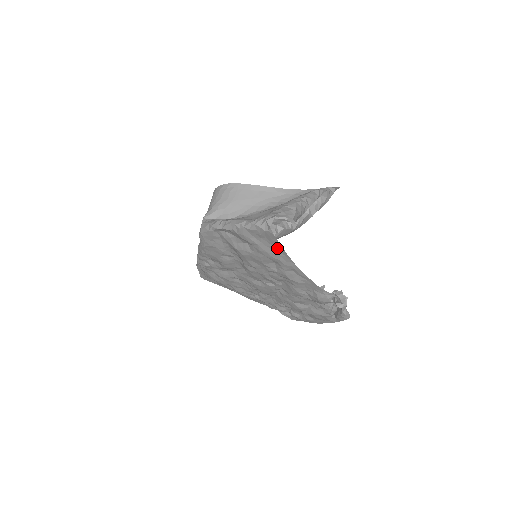
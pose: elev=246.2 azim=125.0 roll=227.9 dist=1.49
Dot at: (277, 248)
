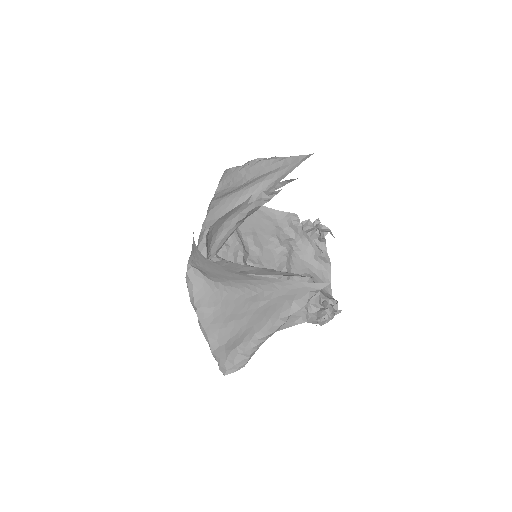
Dot at: occluded
